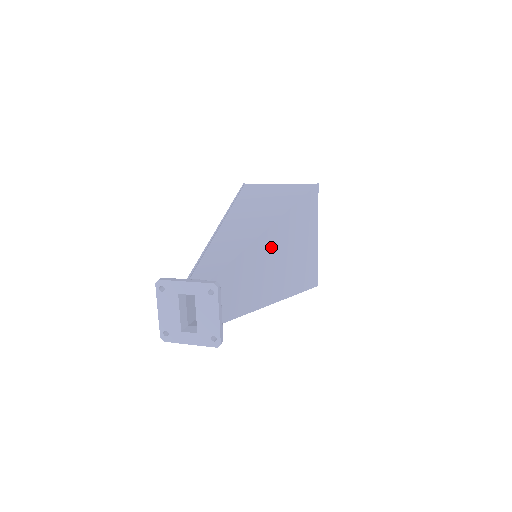
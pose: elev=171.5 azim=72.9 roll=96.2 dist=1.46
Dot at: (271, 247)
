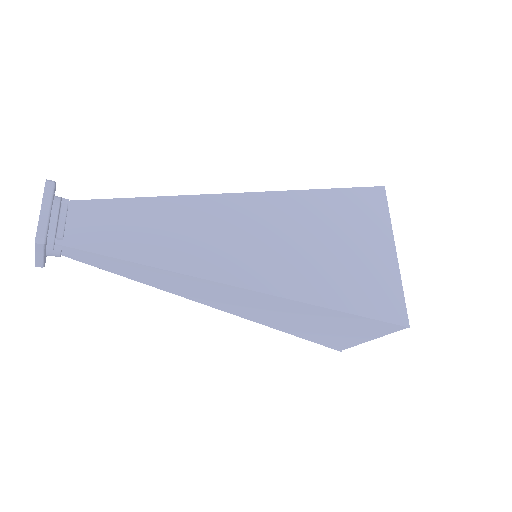
Dot at: (230, 216)
